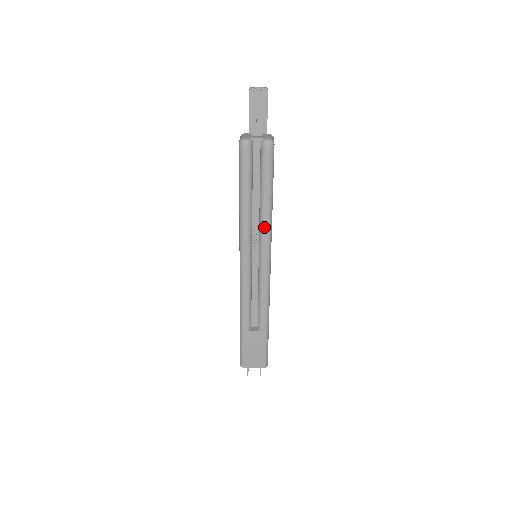
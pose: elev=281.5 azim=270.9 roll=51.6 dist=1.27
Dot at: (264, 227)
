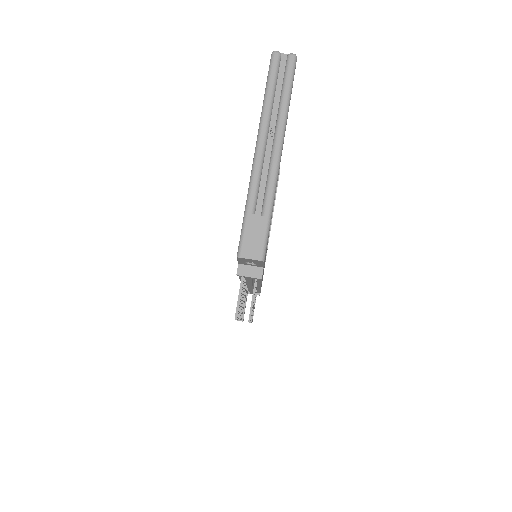
Dot at: (281, 116)
